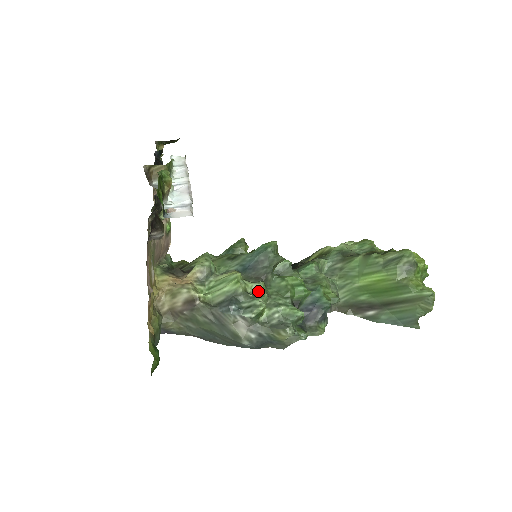
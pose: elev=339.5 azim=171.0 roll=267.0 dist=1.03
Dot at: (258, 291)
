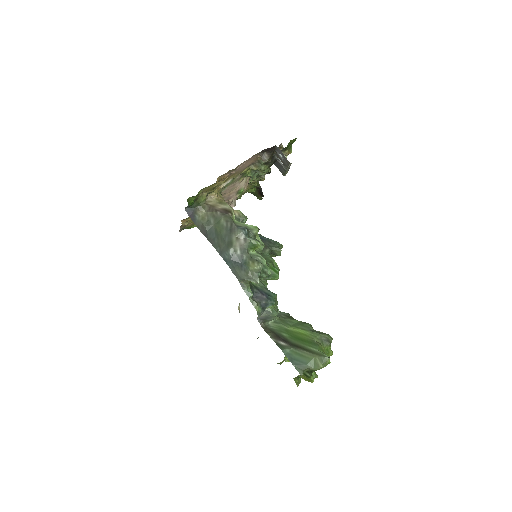
Dot at: occluded
